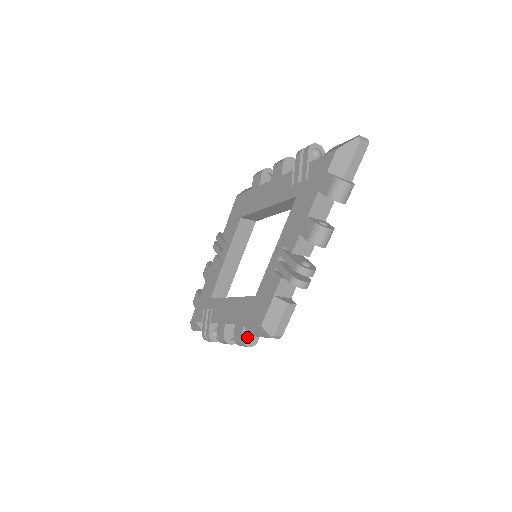
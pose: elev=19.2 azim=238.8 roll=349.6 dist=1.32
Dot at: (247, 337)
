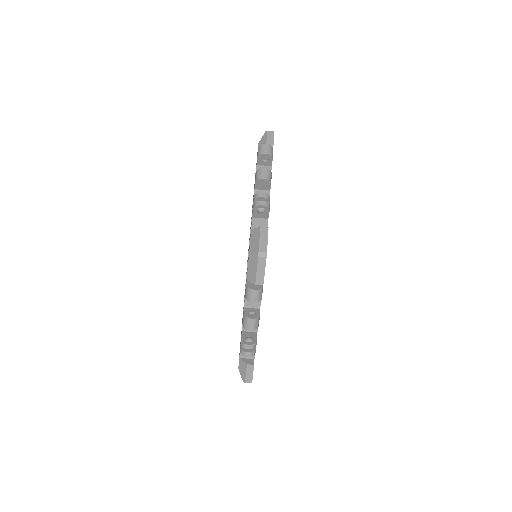
Dot at: (251, 285)
